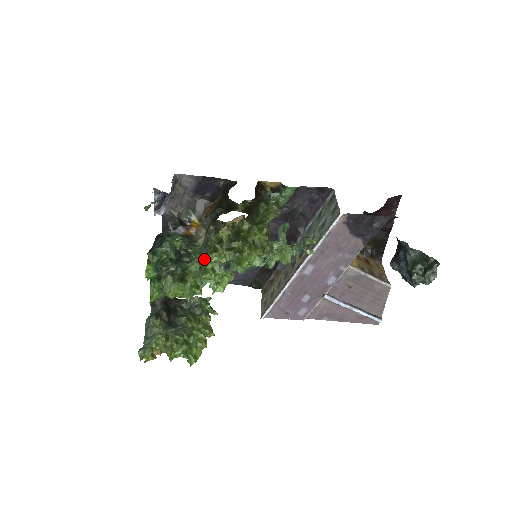
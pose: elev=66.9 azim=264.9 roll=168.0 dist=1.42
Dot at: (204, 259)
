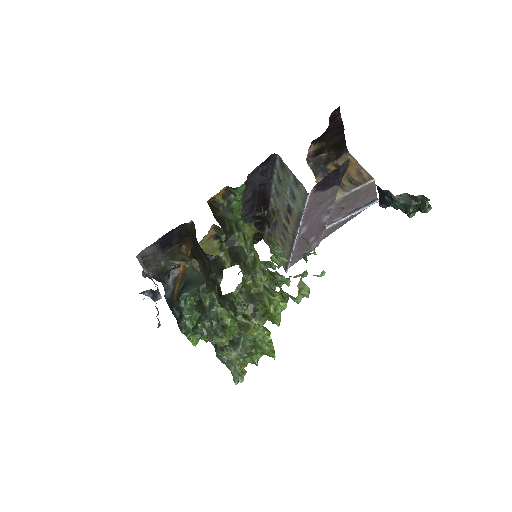
Dot at: occluded
